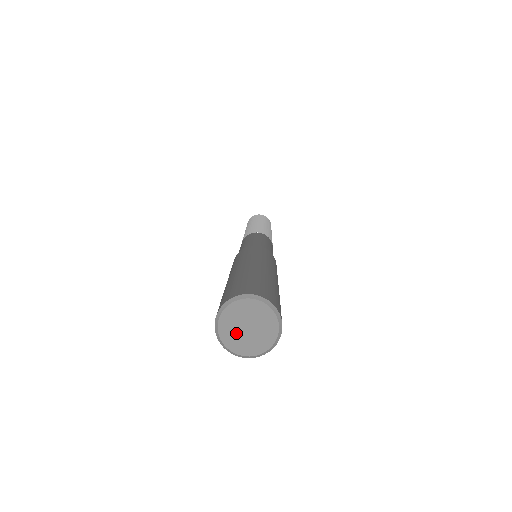
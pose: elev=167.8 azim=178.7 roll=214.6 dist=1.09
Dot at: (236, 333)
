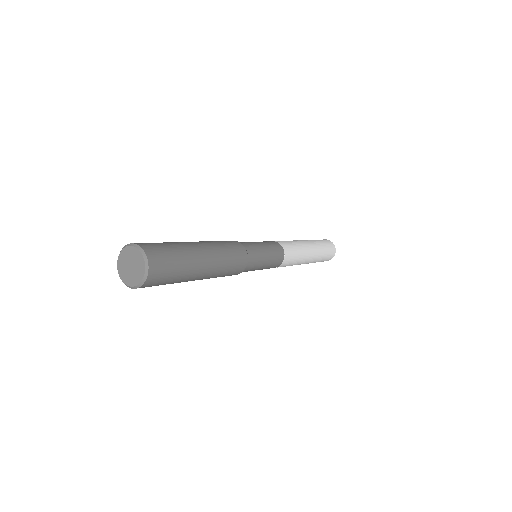
Dot at: (125, 263)
